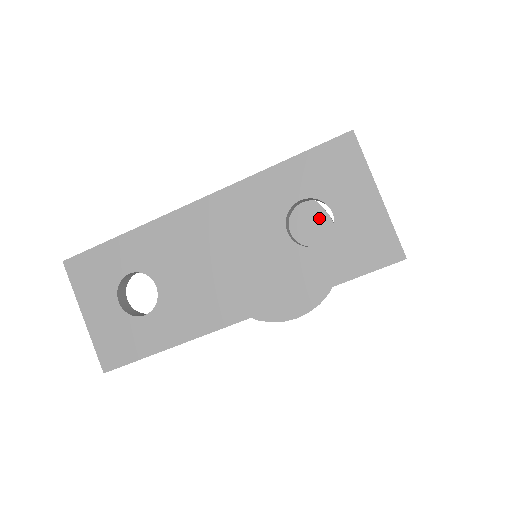
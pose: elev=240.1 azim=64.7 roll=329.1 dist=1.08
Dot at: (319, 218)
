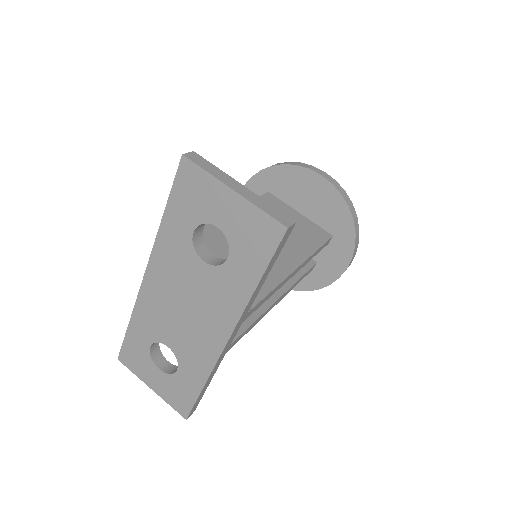
Dot at: (302, 177)
